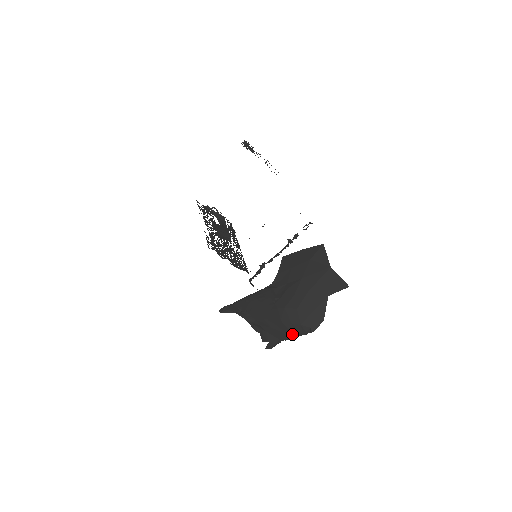
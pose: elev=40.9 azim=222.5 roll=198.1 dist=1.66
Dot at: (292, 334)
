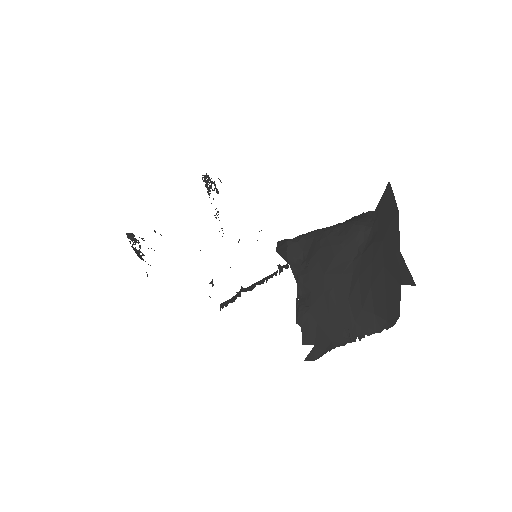
Dot at: (356, 331)
